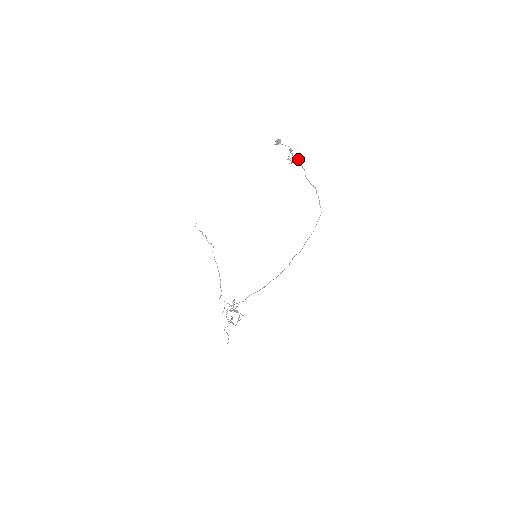
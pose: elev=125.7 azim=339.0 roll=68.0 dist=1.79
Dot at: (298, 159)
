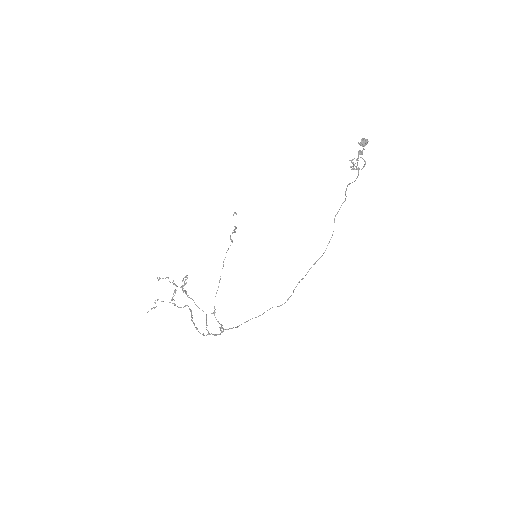
Dot at: occluded
